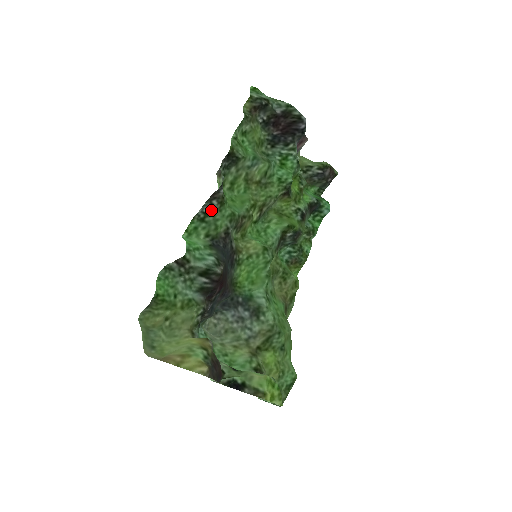
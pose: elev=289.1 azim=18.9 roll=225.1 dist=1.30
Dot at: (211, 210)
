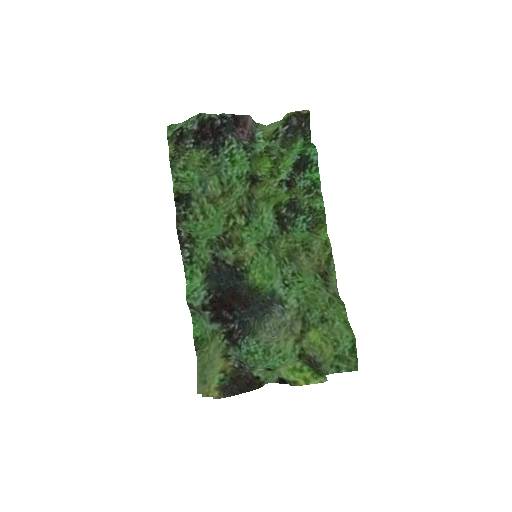
Dot at: (190, 252)
